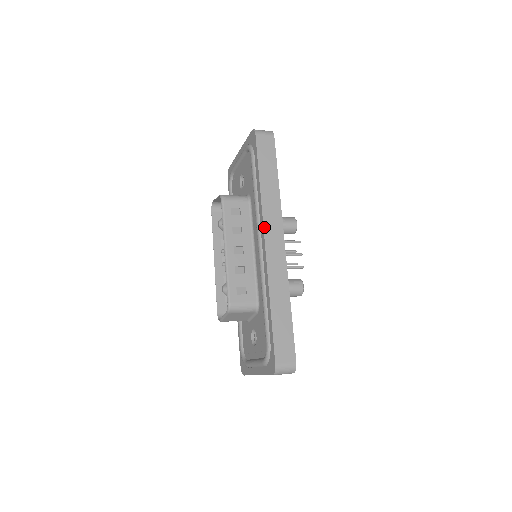
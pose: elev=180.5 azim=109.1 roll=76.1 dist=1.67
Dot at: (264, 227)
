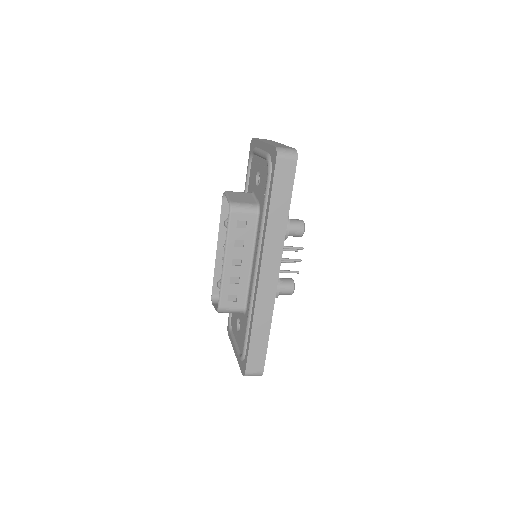
Dot at: (262, 260)
